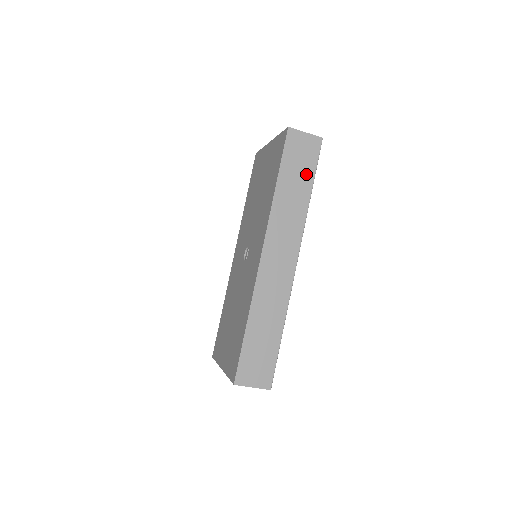
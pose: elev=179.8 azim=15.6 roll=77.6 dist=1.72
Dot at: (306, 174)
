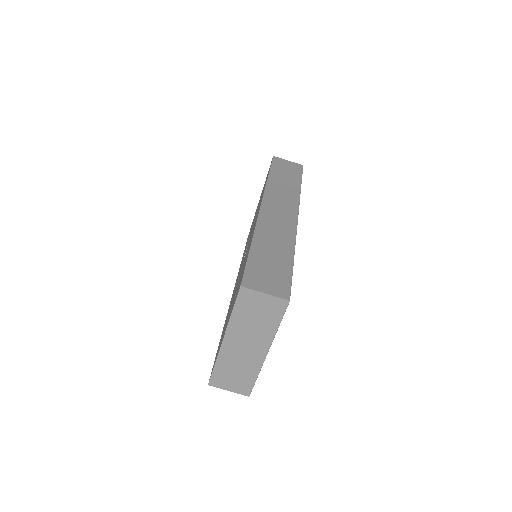
Dot at: (294, 177)
